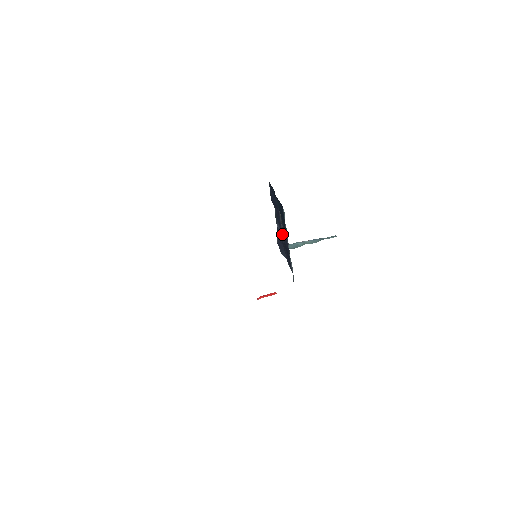
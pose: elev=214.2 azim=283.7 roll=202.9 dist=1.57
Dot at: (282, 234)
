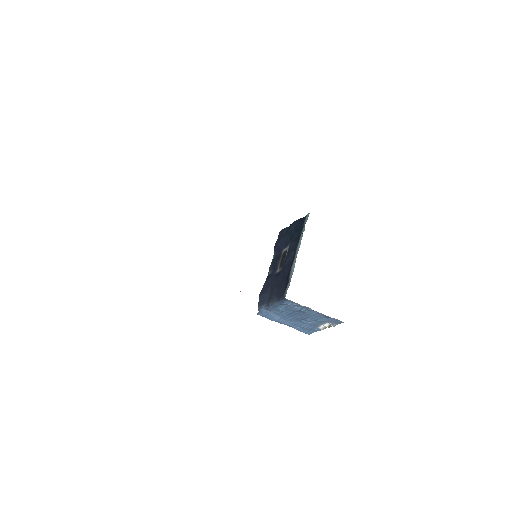
Dot at: (276, 272)
